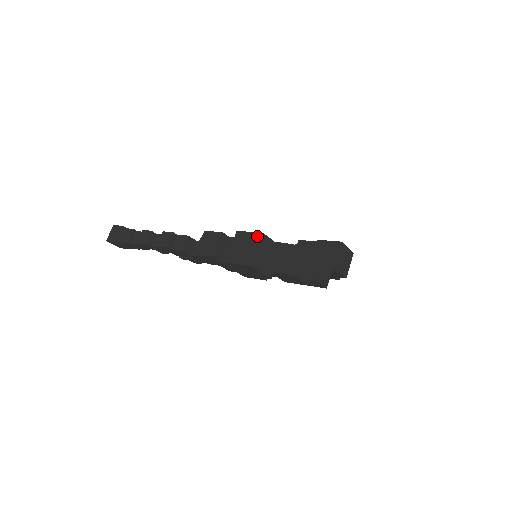
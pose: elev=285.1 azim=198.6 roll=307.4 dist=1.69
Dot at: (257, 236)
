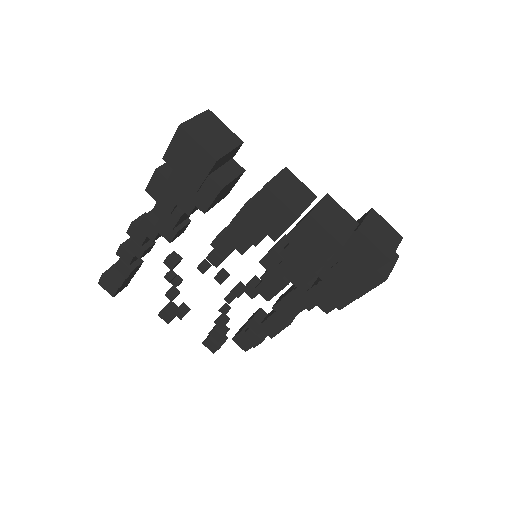
Dot at: occluded
